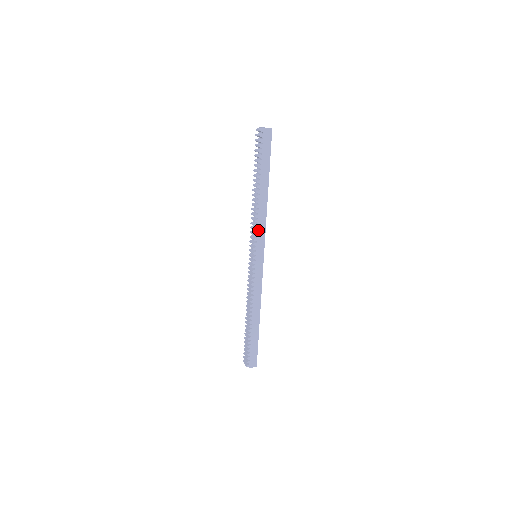
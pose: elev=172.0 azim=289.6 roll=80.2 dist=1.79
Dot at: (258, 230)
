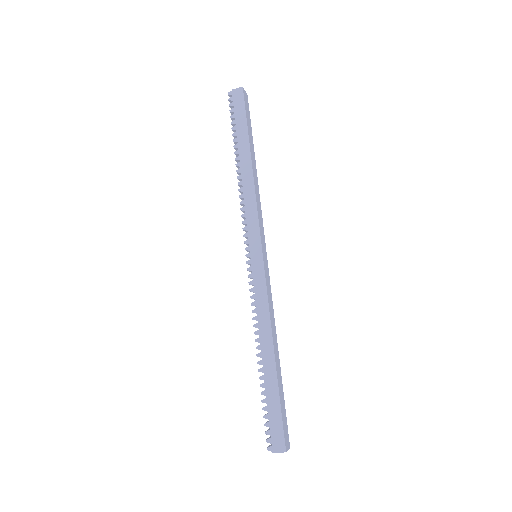
Dot at: (247, 215)
